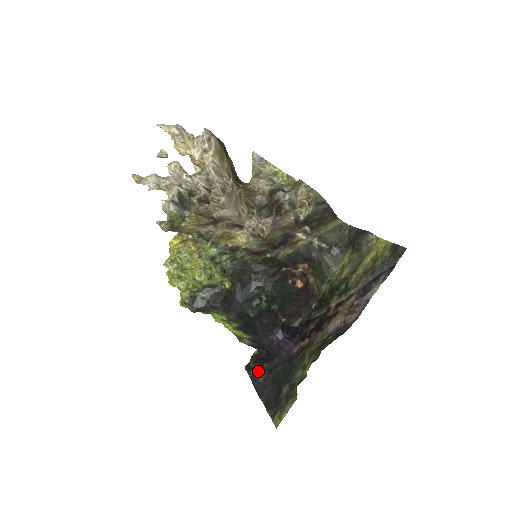
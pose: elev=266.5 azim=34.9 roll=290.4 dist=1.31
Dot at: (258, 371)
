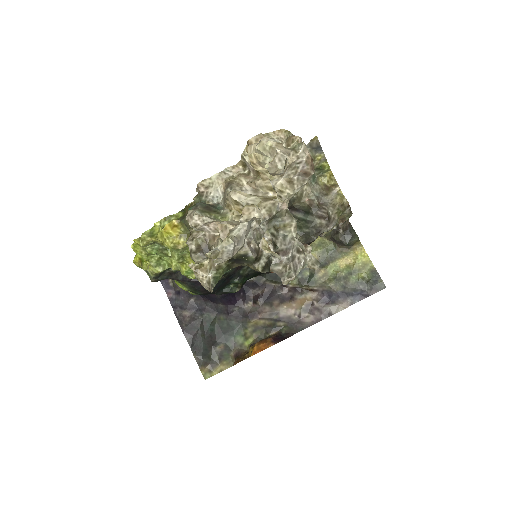
Dot at: (183, 301)
